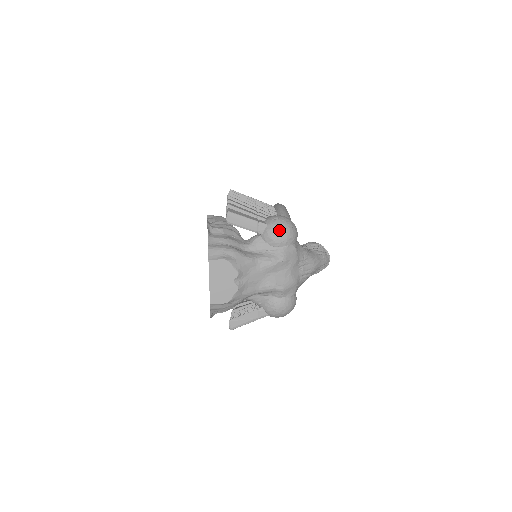
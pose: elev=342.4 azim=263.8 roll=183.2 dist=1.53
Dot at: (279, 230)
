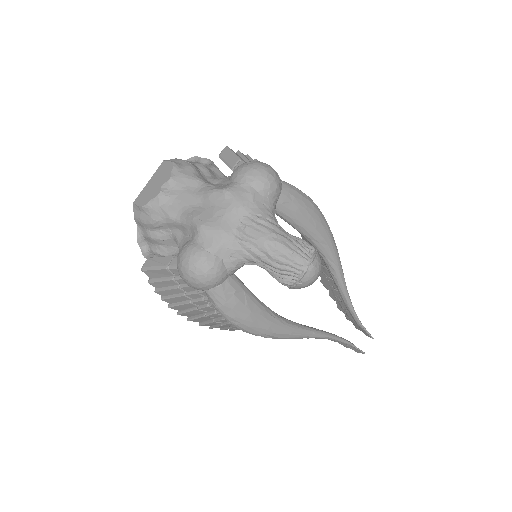
Dot at: (246, 164)
